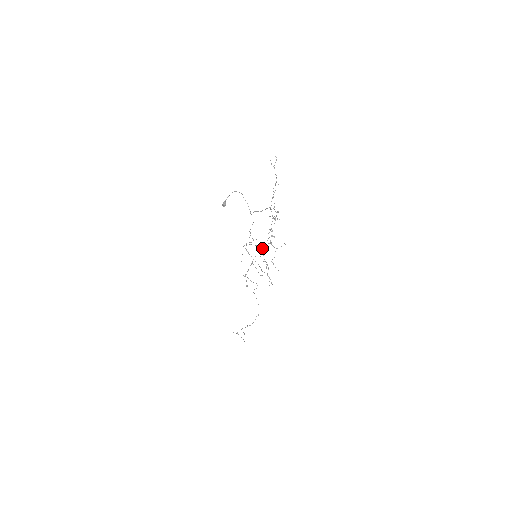
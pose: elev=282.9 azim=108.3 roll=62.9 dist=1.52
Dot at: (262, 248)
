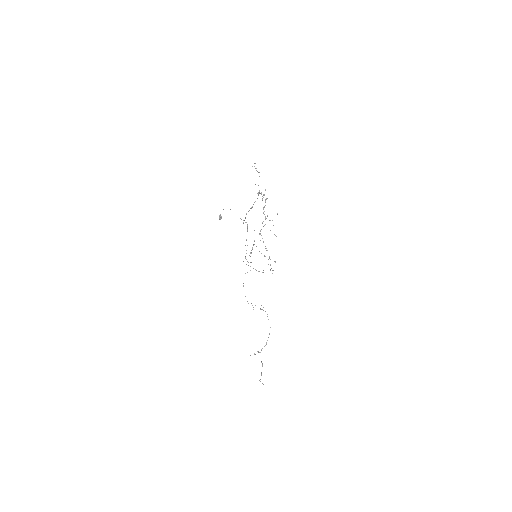
Dot at: occluded
